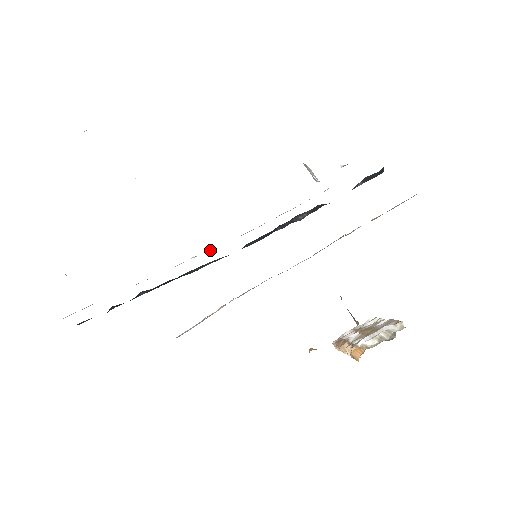
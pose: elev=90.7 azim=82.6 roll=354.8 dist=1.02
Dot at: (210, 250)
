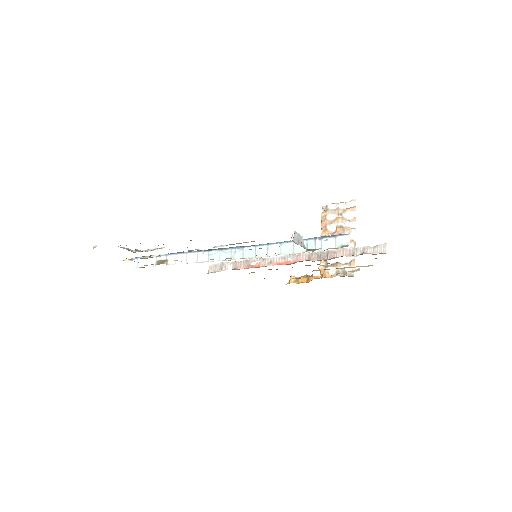
Dot at: (223, 255)
